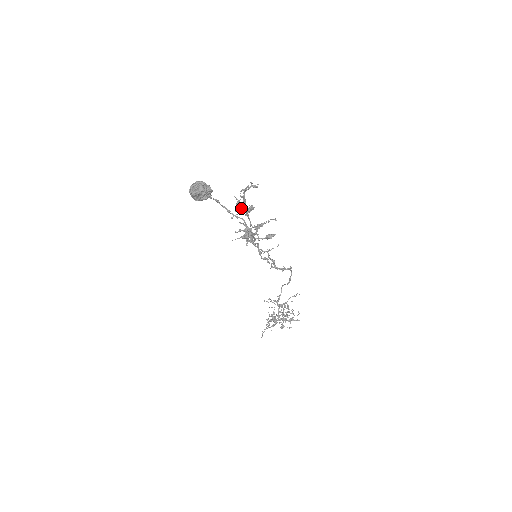
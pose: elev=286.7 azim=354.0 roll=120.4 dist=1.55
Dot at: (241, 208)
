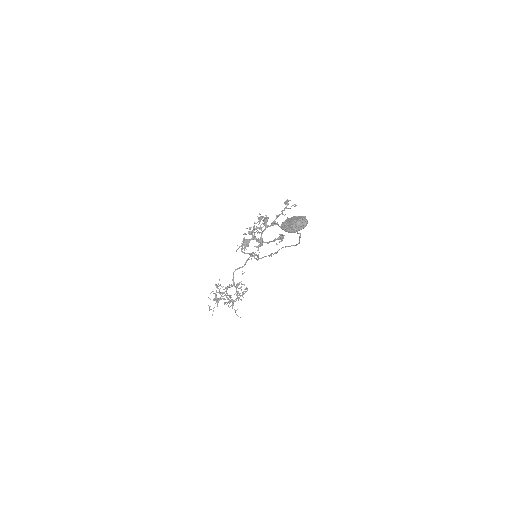
Dot at: (275, 223)
